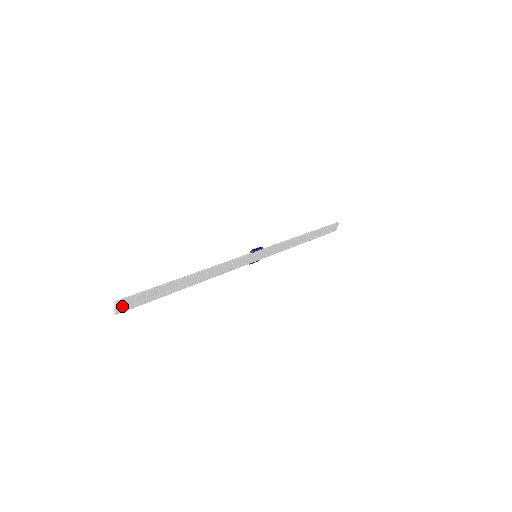
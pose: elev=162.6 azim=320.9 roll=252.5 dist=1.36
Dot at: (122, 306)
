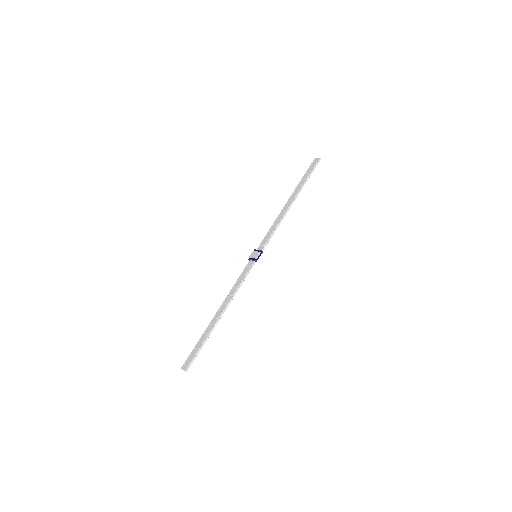
Dot at: (187, 367)
